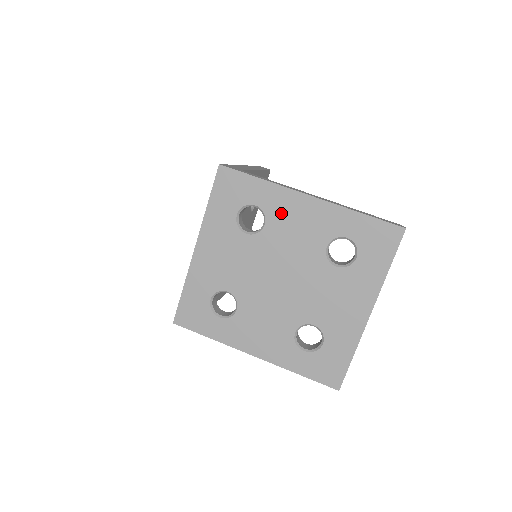
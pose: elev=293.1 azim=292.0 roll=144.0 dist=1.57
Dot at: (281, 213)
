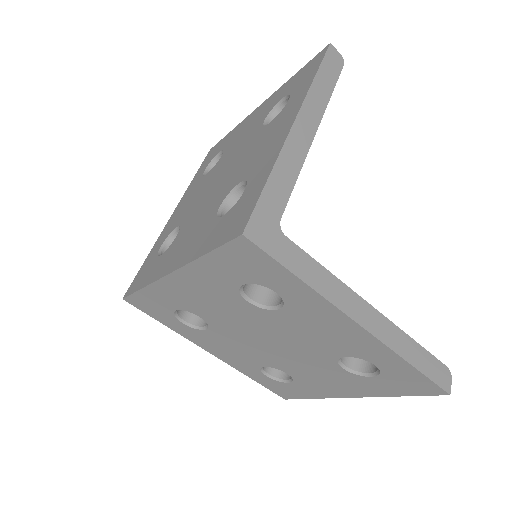
Dot at: (308, 315)
